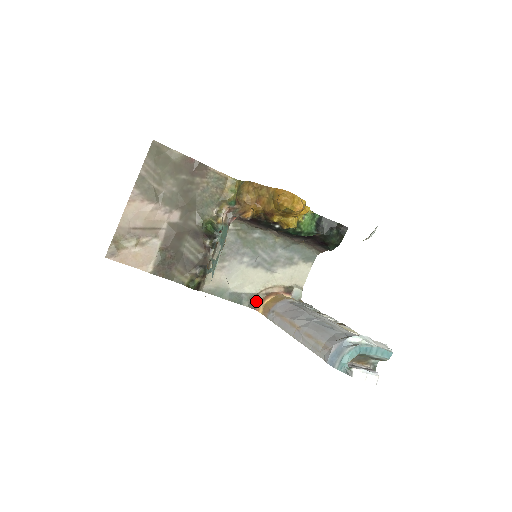
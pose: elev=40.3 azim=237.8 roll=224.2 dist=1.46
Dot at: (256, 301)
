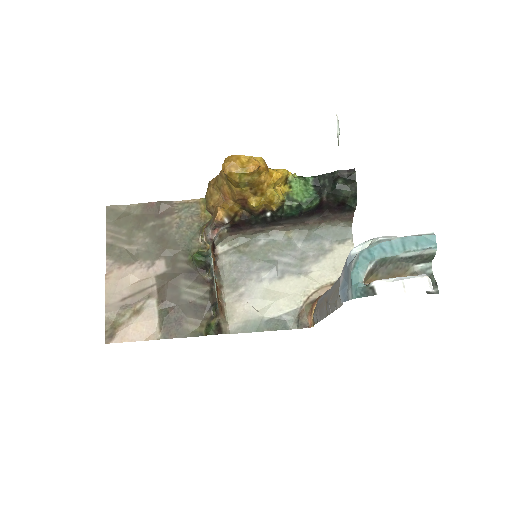
Dot at: (304, 317)
